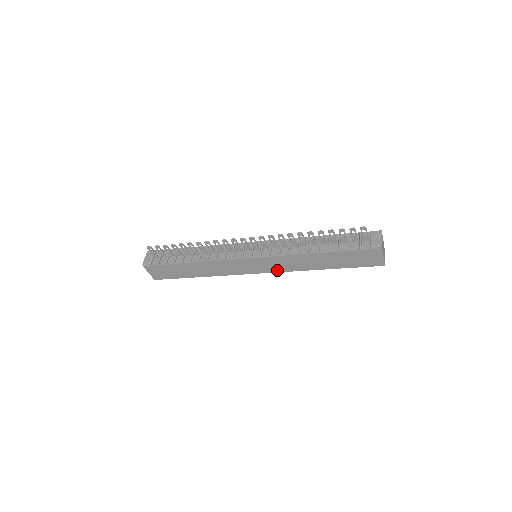
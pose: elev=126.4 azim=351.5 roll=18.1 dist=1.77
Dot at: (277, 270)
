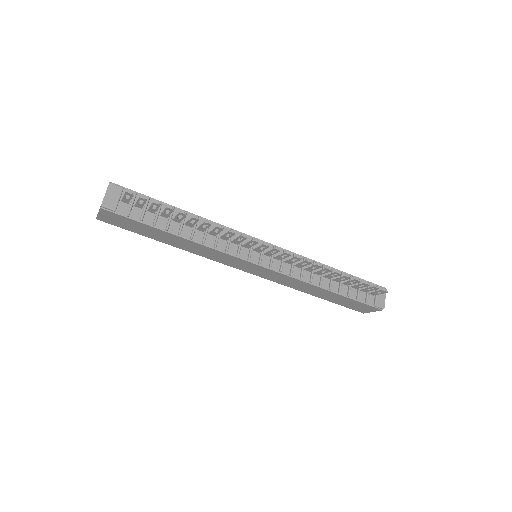
Dot at: (268, 278)
